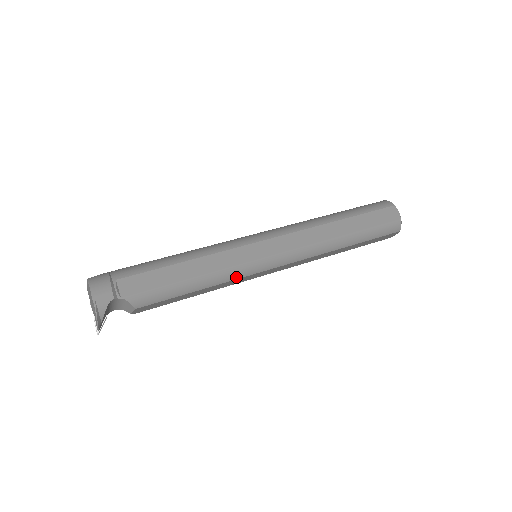
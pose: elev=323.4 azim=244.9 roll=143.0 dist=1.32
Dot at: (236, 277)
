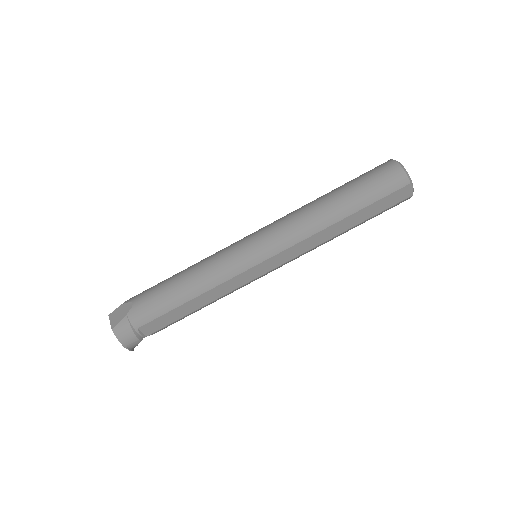
Dot at: occluded
